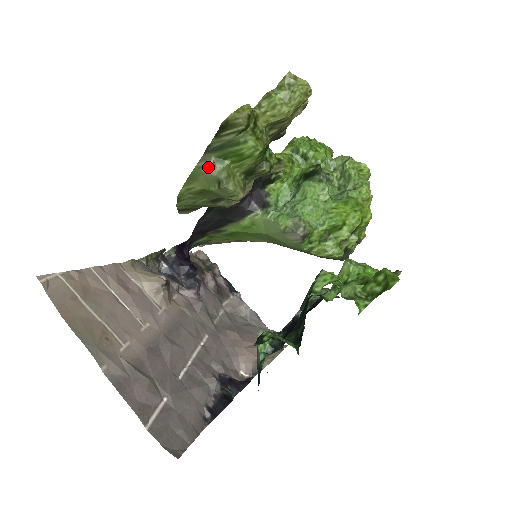
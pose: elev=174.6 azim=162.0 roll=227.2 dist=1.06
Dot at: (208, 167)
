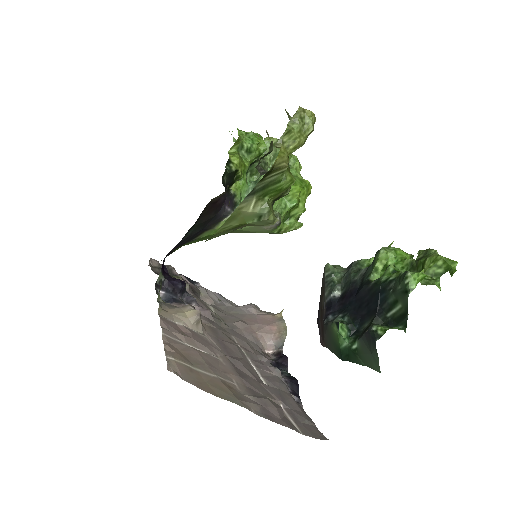
Dot at: (250, 207)
